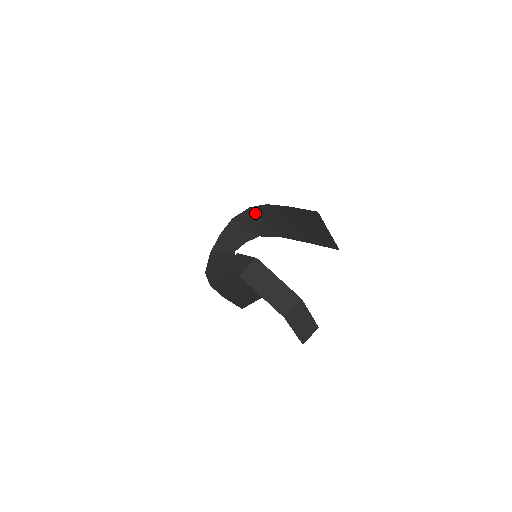
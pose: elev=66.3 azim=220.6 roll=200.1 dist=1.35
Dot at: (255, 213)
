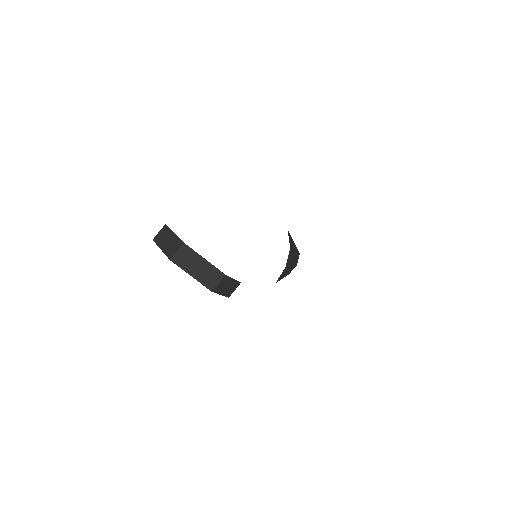
Dot at: occluded
